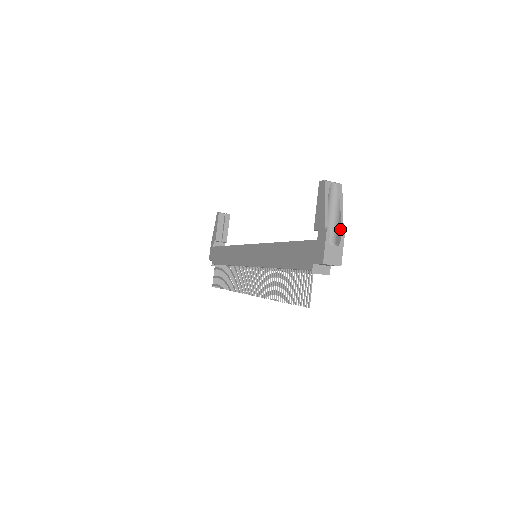
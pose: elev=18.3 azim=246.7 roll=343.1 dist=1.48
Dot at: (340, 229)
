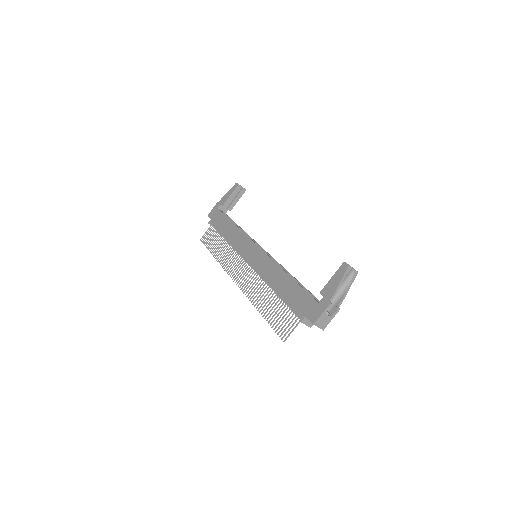
Dot at: (338, 305)
